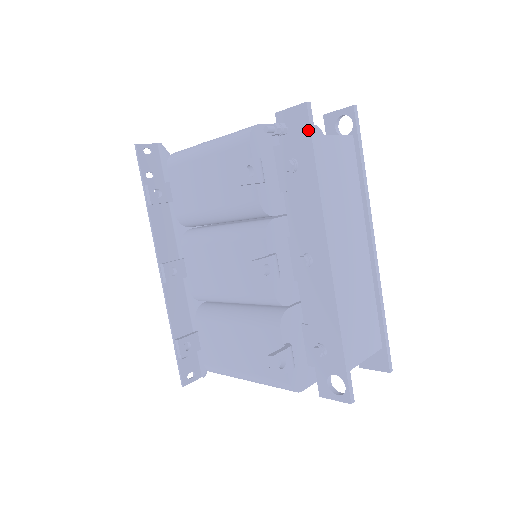
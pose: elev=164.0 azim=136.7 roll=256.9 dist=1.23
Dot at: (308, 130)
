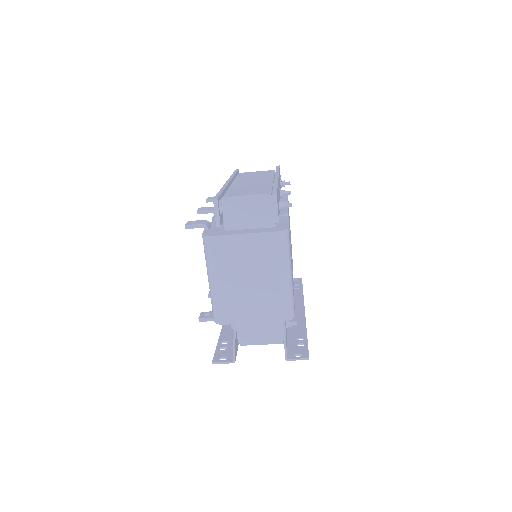
Dot at: occluded
